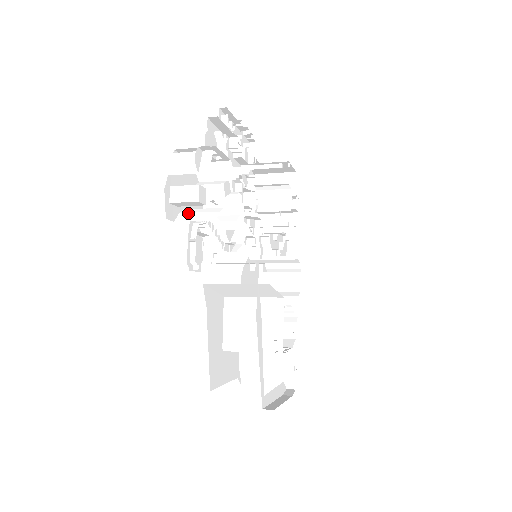
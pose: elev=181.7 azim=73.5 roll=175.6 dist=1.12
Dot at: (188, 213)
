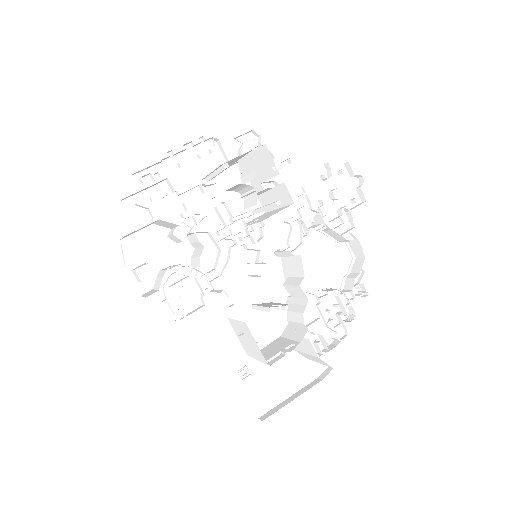
Dot at: (157, 278)
